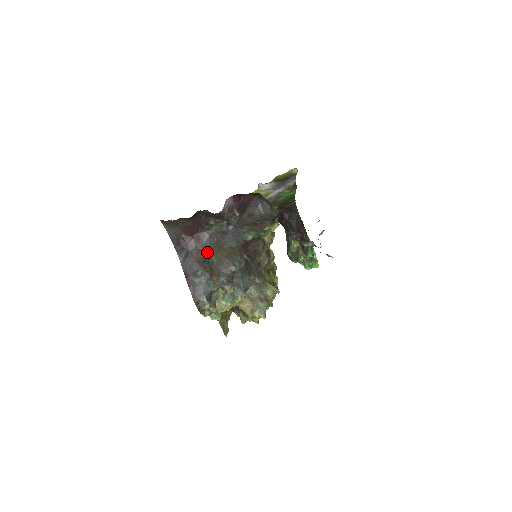
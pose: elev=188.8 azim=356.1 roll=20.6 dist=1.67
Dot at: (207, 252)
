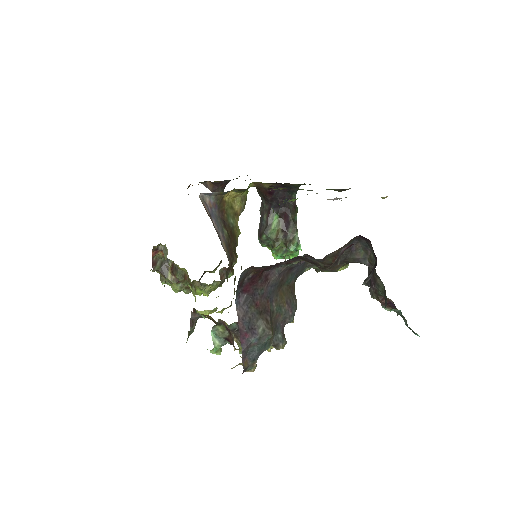
Dot at: (270, 297)
